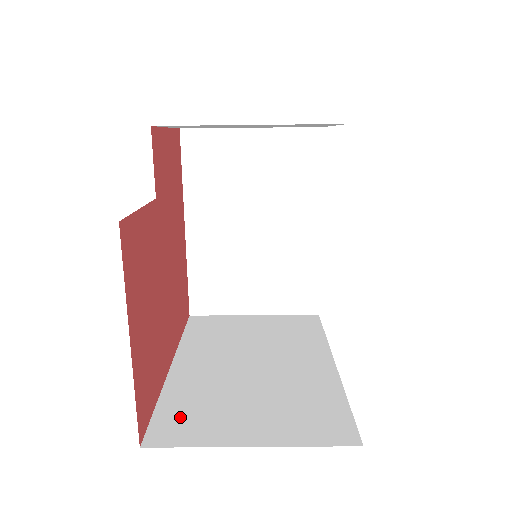
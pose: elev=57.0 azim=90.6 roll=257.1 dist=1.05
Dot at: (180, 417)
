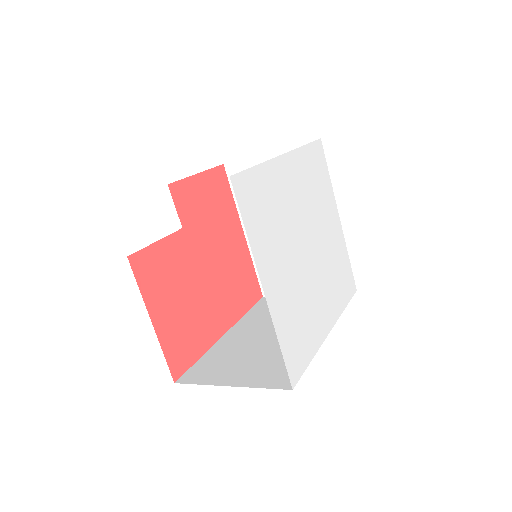
Dot at: (205, 367)
